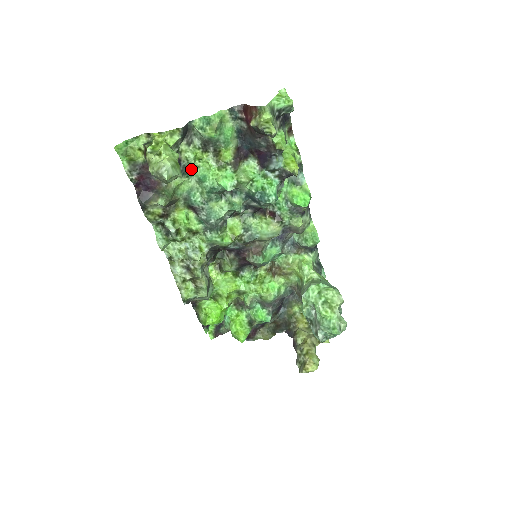
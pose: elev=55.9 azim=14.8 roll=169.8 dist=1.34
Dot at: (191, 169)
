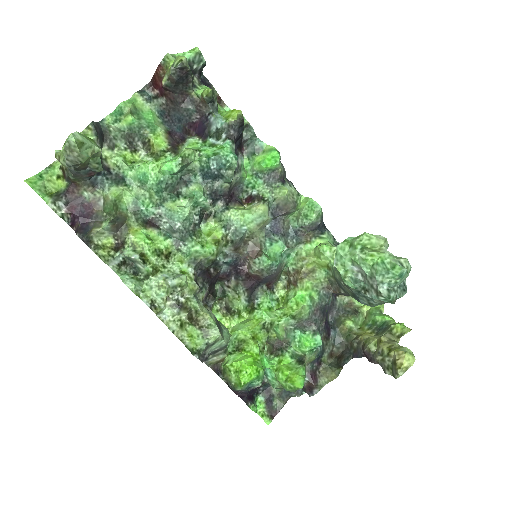
Dot at: (126, 175)
